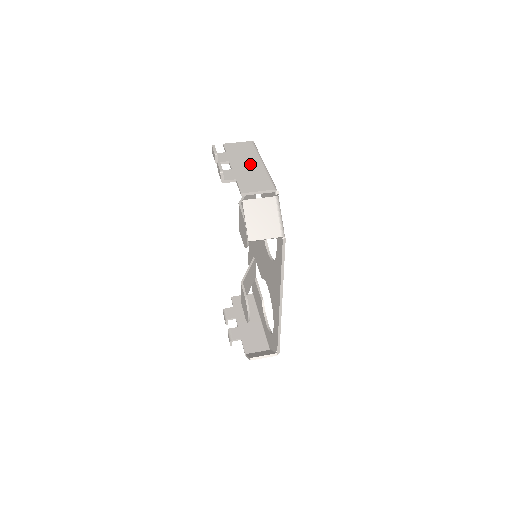
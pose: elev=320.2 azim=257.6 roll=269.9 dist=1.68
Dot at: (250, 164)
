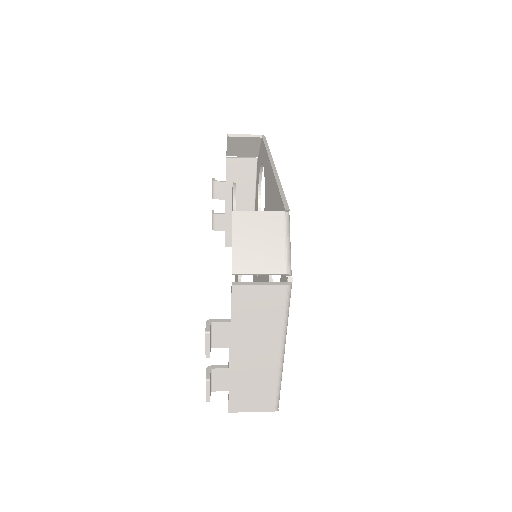
Dot at: (243, 204)
